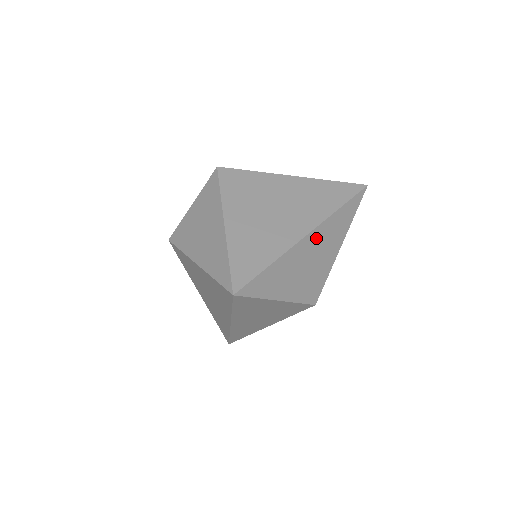
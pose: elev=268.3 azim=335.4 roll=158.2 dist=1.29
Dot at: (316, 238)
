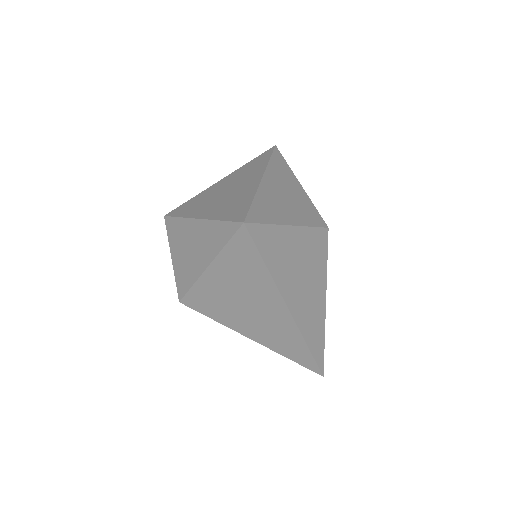
Dot at: (273, 180)
